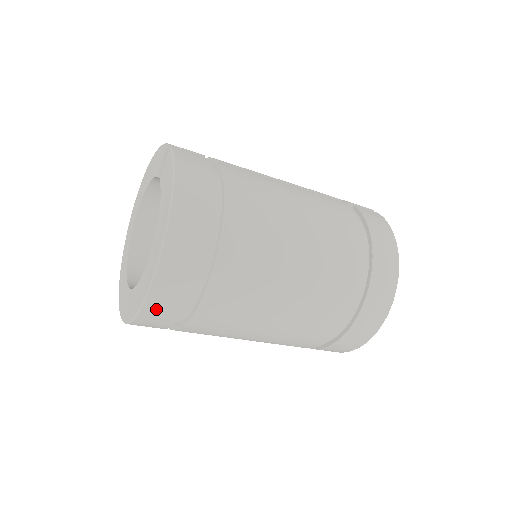
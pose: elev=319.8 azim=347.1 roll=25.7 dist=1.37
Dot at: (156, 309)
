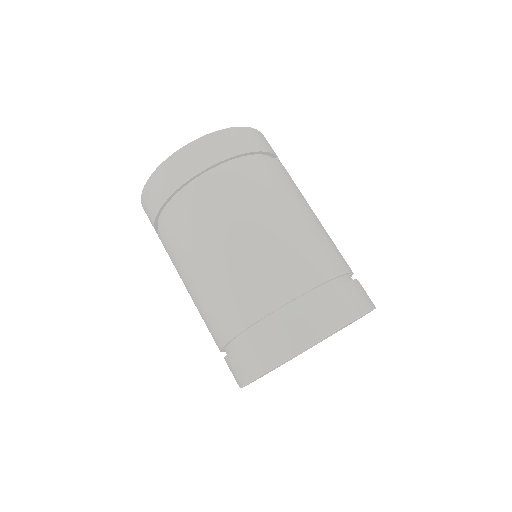
Dot at: (157, 183)
